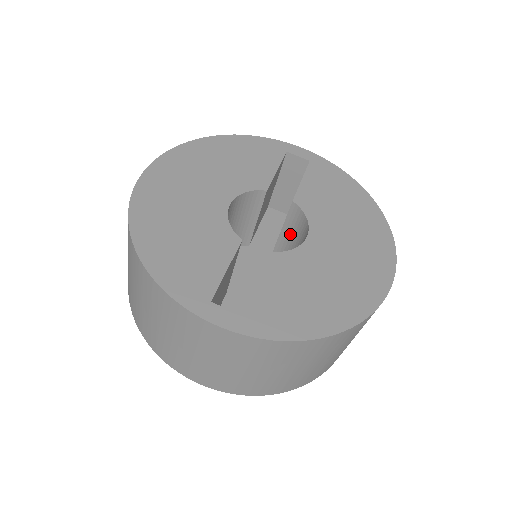
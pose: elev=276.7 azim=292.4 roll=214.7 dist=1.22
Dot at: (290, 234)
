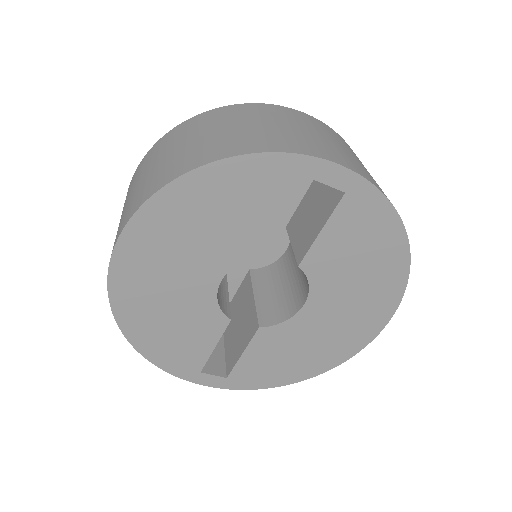
Dot at: occluded
